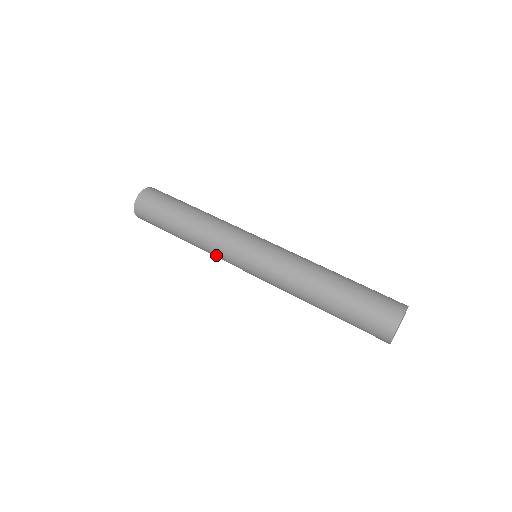
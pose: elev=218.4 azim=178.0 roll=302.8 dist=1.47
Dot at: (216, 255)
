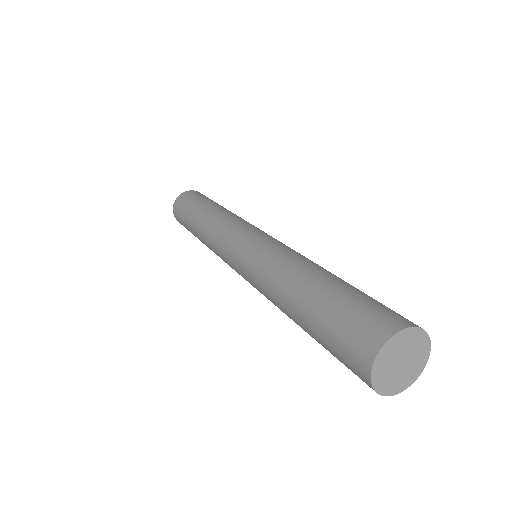
Dot at: occluded
